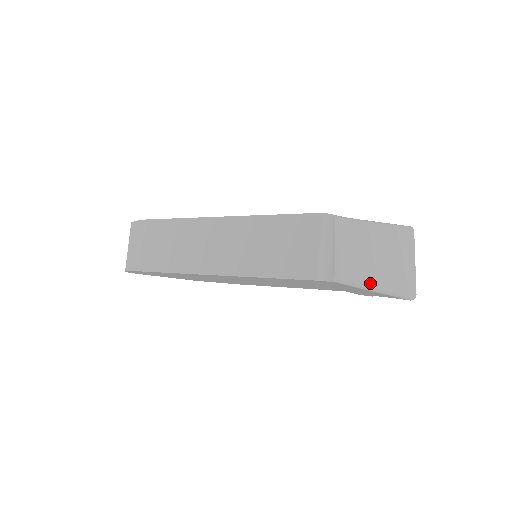
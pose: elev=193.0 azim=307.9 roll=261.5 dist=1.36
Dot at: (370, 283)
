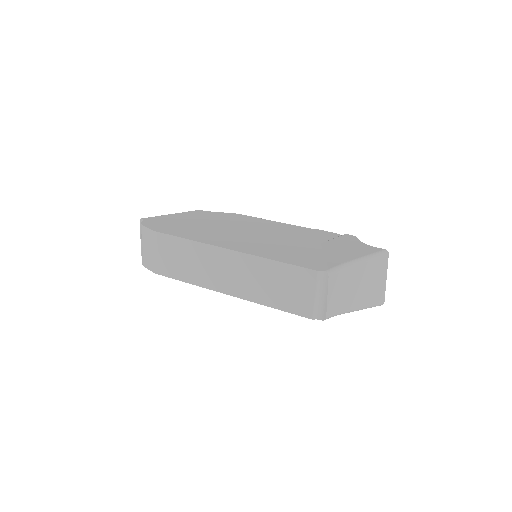
Dot at: (351, 310)
